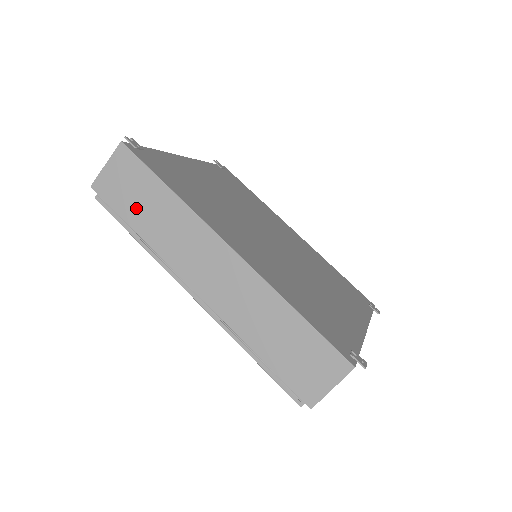
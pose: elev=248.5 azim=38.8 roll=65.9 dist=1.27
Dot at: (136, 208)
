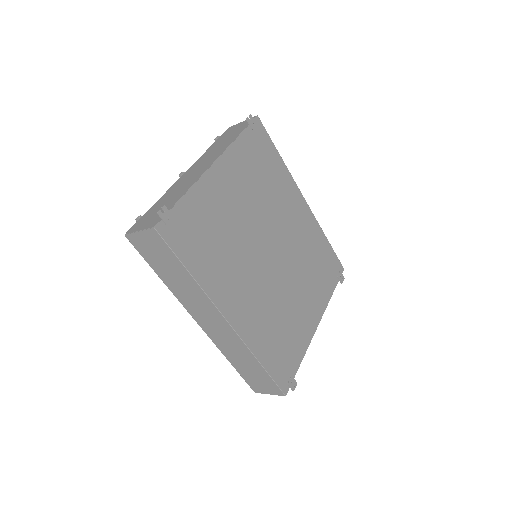
Dot at: (162, 268)
